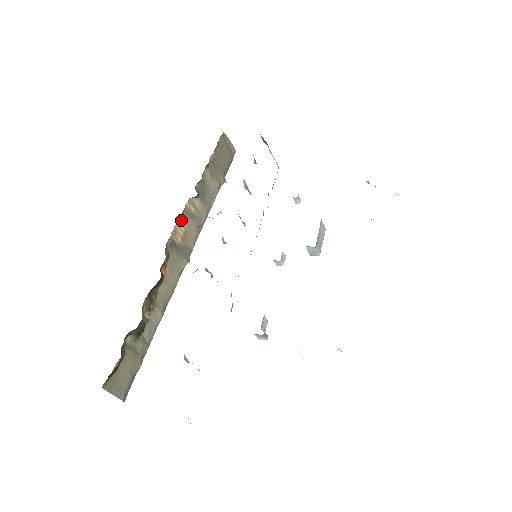
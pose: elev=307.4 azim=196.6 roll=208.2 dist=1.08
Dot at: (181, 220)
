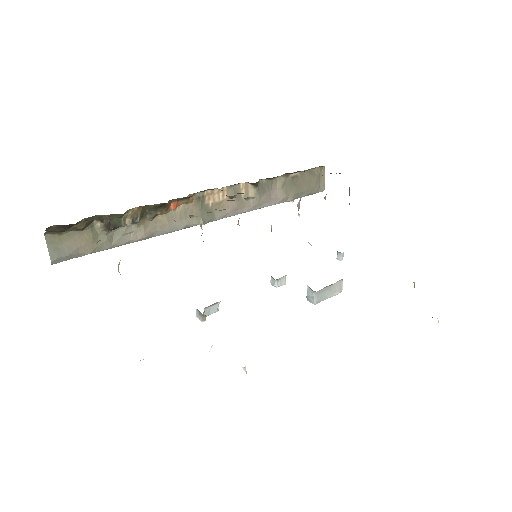
Dot at: (225, 190)
